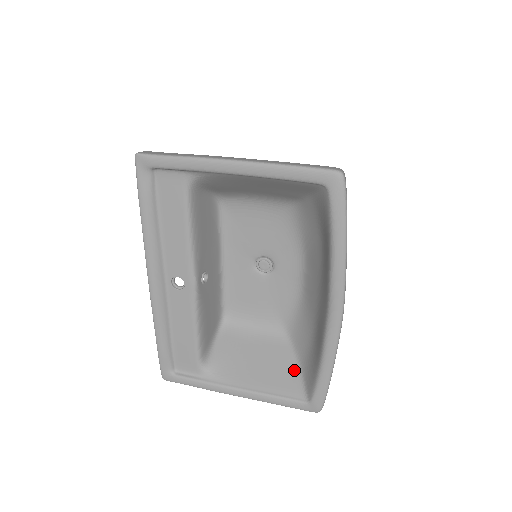
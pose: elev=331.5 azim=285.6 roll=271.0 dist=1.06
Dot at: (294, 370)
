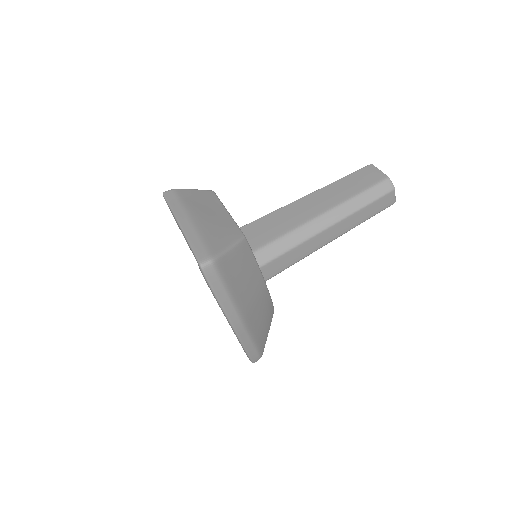
Dot at: occluded
